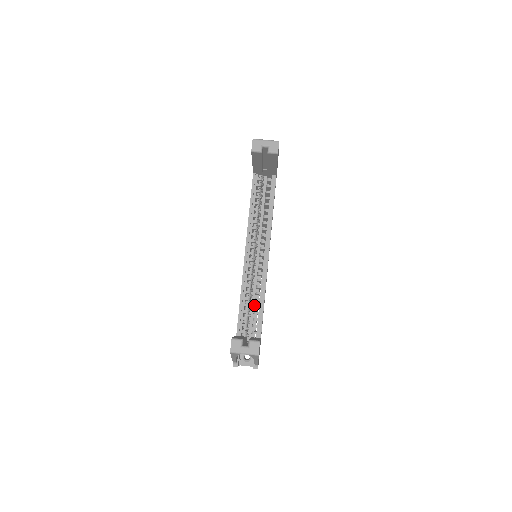
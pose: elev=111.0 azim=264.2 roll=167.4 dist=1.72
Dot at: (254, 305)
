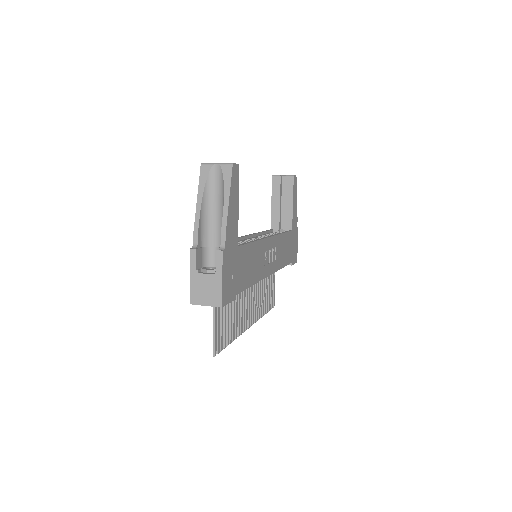
Dot at: occluded
